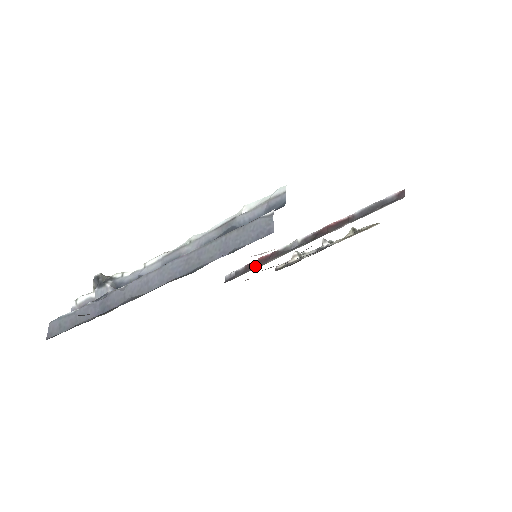
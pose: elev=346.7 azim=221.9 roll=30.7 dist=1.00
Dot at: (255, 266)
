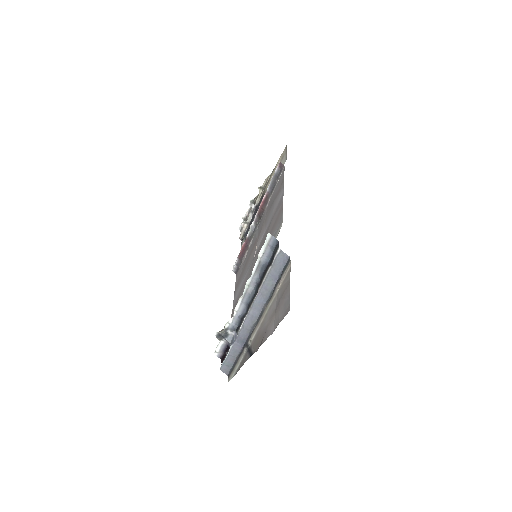
Dot at: (244, 254)
